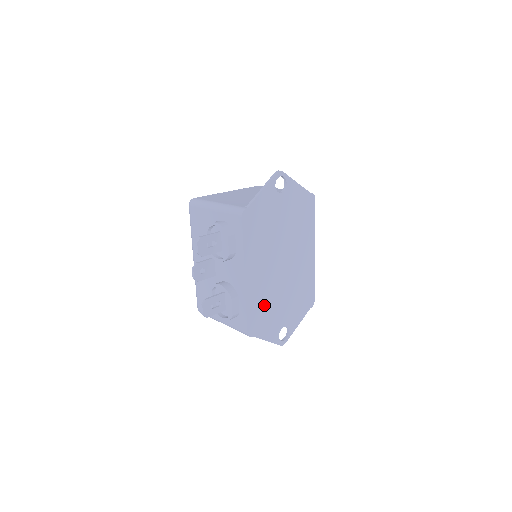
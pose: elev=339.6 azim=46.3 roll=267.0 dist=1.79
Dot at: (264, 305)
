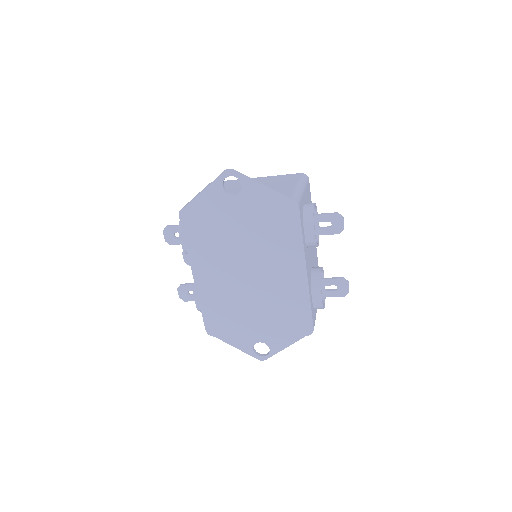
Dot at: (226, 311)
